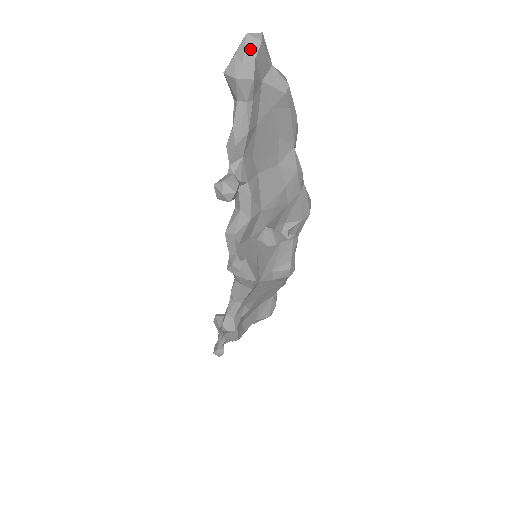
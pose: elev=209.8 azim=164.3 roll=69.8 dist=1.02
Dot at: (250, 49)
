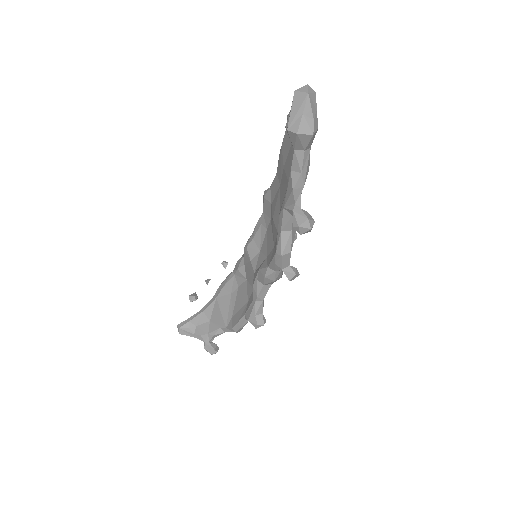
Dot at: (313, 105)
